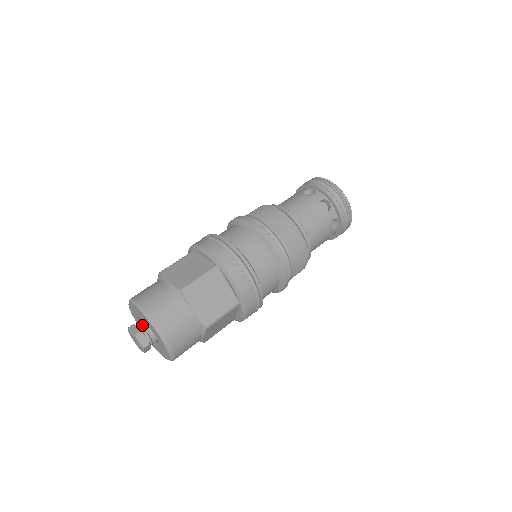
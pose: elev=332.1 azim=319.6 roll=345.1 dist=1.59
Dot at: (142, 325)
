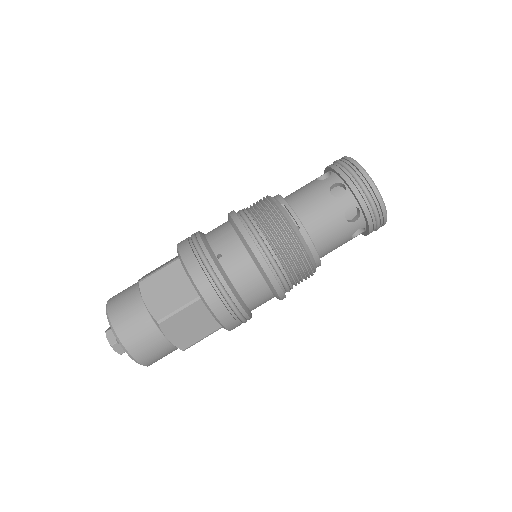
Dot at: occluded
